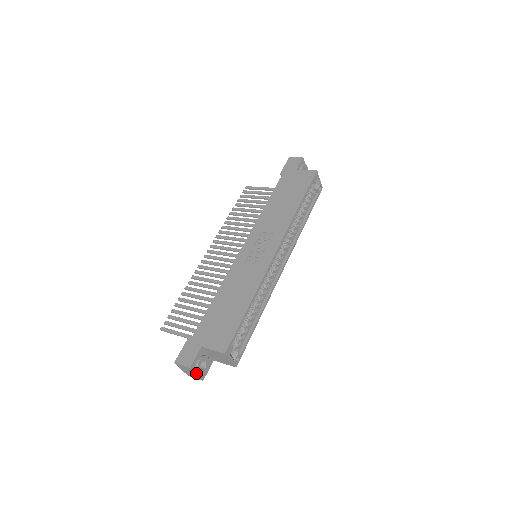
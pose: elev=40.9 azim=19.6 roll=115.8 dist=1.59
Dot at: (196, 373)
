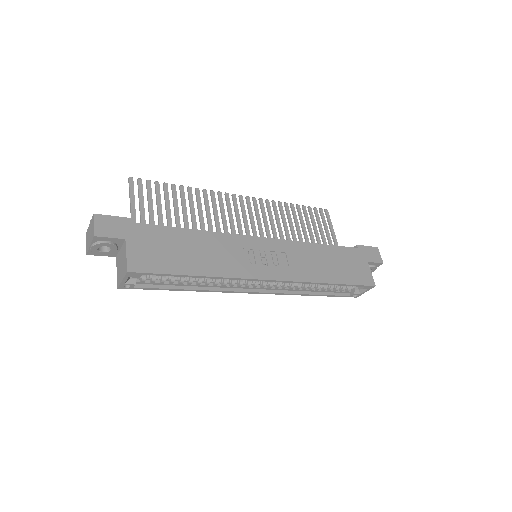
Dot at: (92, 244)
